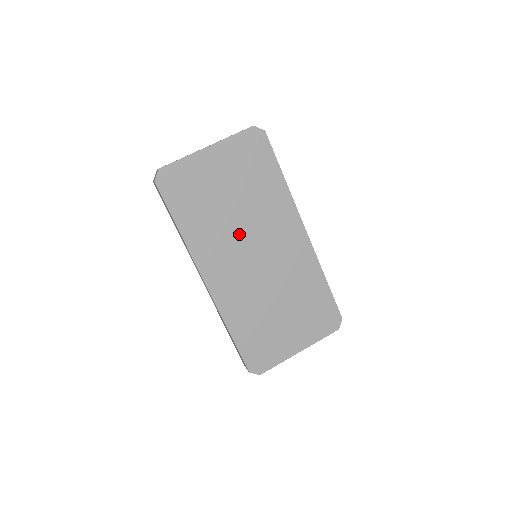
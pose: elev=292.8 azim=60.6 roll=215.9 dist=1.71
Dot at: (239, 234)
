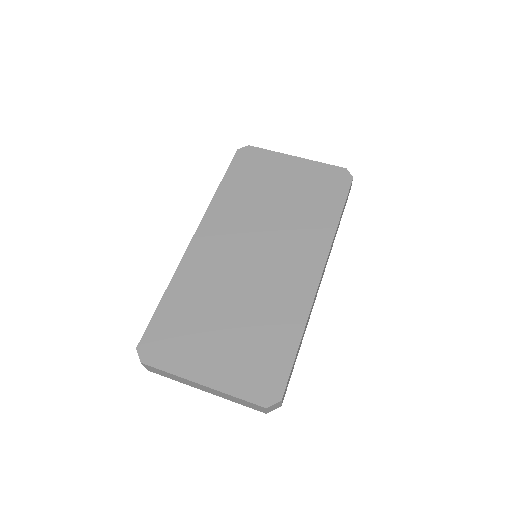
Dot at: (259, 226)
